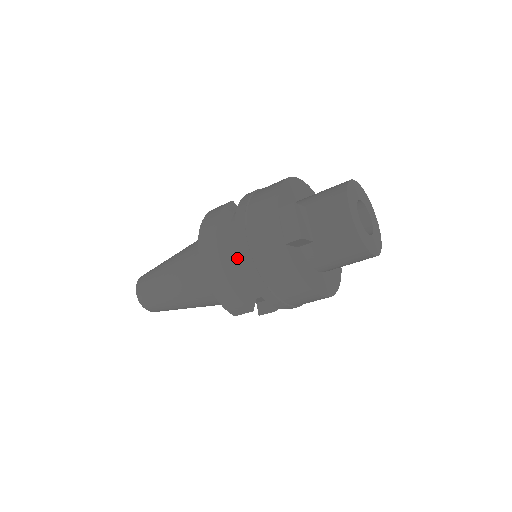
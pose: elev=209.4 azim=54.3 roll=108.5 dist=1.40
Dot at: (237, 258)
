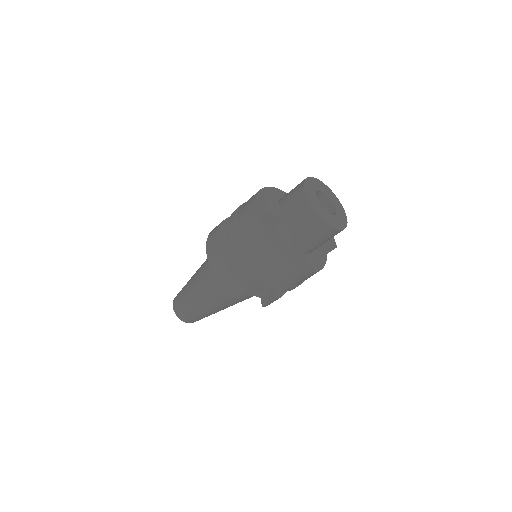
Dot at: (232, 246)
